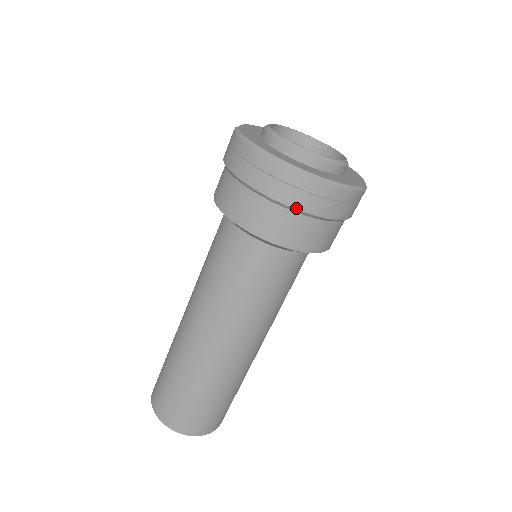
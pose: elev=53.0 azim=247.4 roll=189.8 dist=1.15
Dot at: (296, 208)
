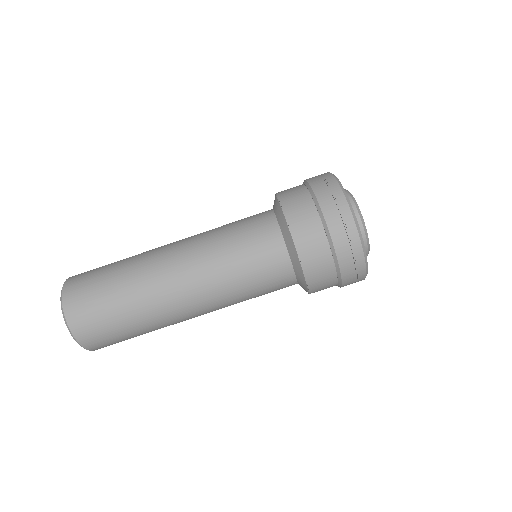
Dot at: (343, 283)
